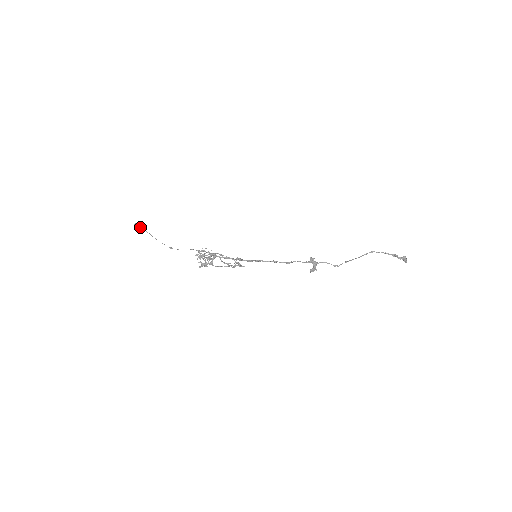
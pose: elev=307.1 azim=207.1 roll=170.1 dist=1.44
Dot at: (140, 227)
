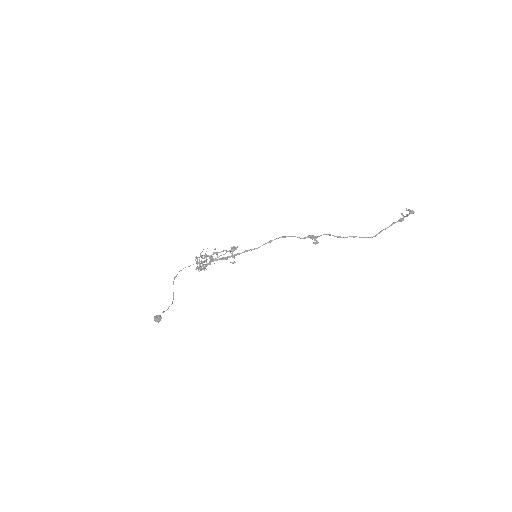
Dot at: (159, 315)
